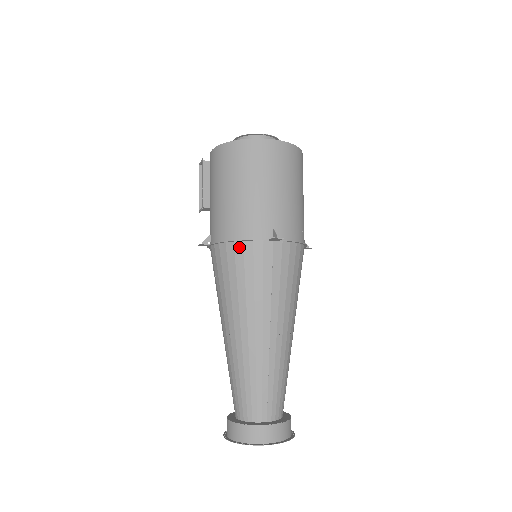
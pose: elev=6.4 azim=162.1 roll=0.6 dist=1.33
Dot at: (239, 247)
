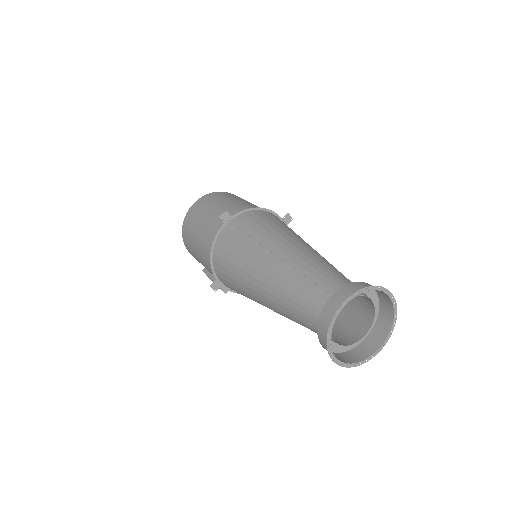
Dot at: (216, 249)
